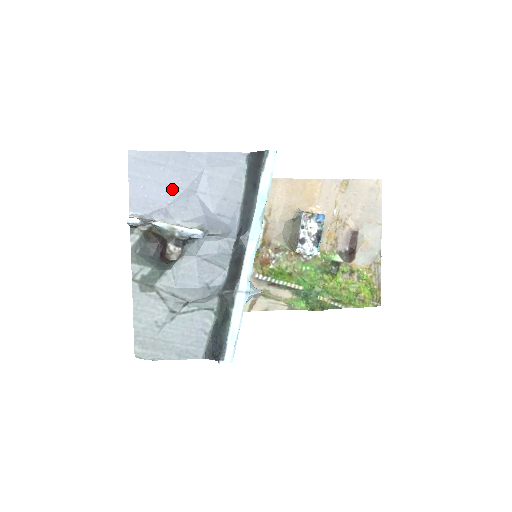
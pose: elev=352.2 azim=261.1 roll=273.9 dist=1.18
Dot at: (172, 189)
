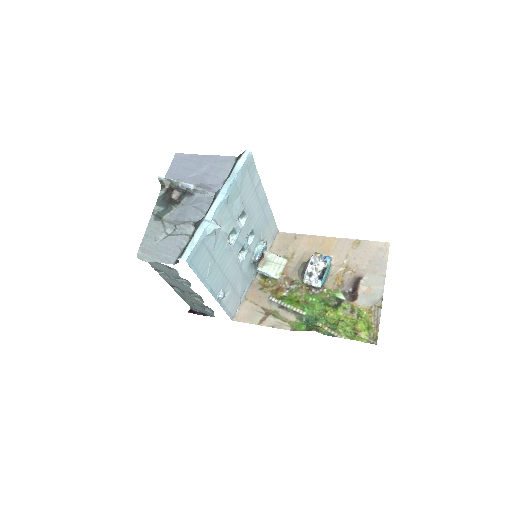
Dot at: (190, 171)
